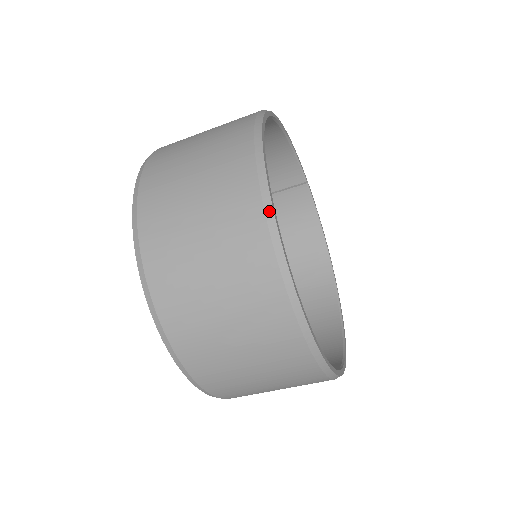
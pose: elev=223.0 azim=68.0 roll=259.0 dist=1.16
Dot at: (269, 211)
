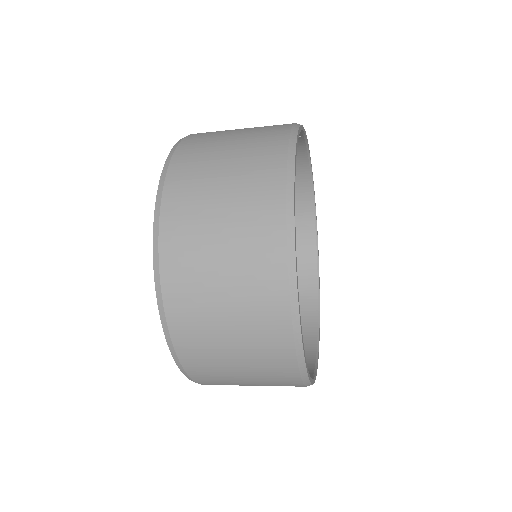
Dot at: (301, 362)
